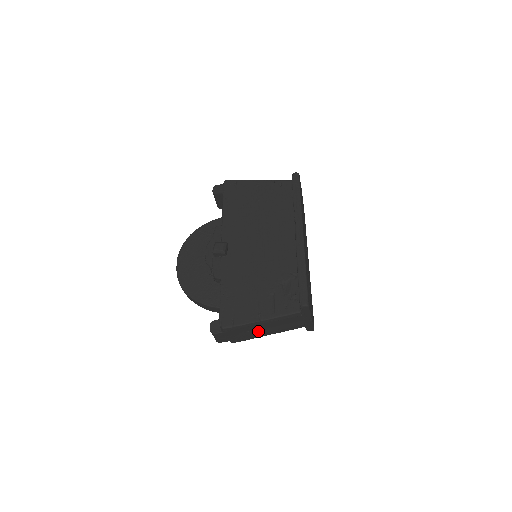
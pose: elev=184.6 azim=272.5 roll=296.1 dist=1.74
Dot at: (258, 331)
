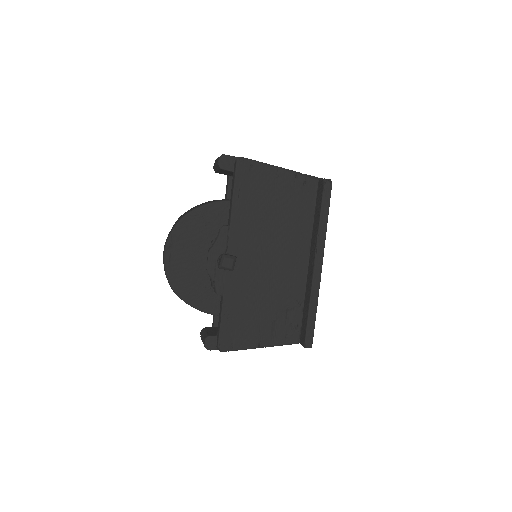
Dot at: occluded
